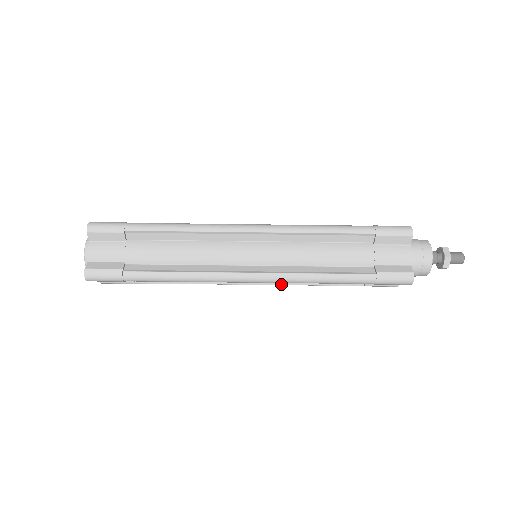
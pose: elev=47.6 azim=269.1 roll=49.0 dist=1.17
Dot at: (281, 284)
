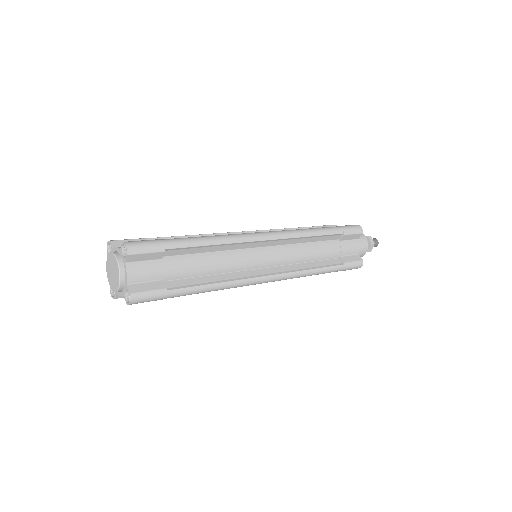
Dot at: occluded
